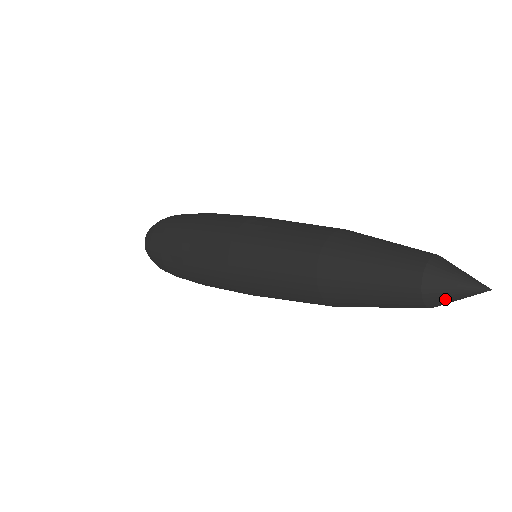
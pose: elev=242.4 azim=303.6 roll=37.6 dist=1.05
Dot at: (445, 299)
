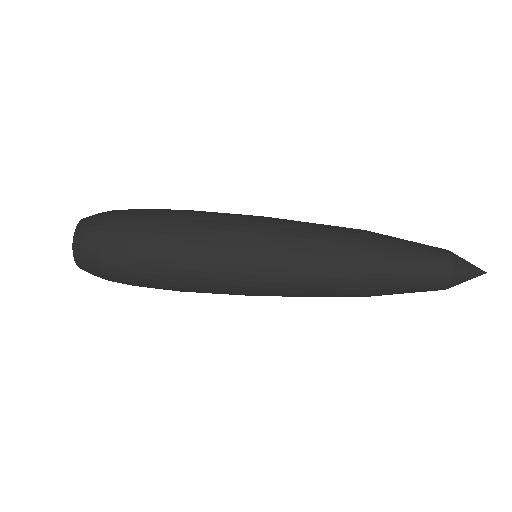
Dot at: (464, 267)
